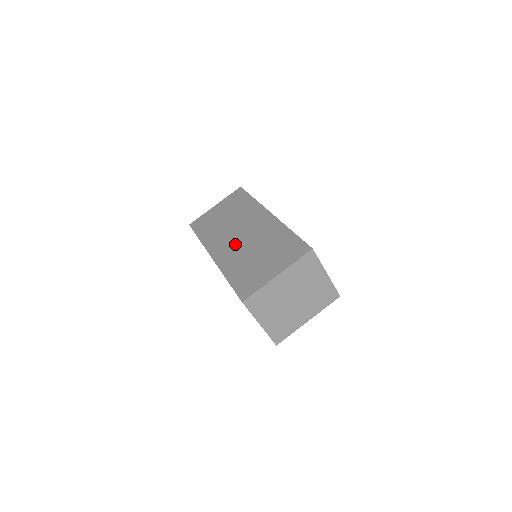
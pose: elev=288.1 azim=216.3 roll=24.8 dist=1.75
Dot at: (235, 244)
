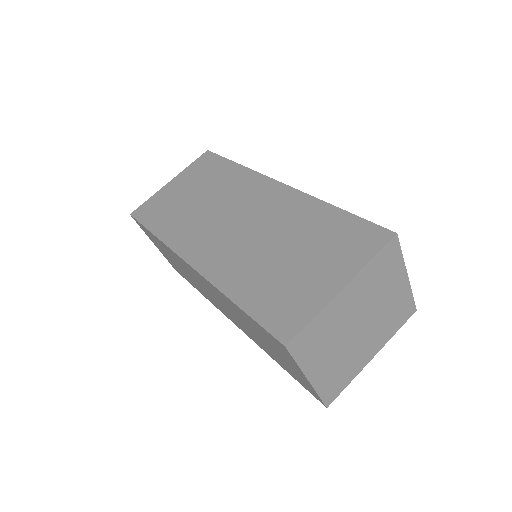
Dot at: (230, 238)
